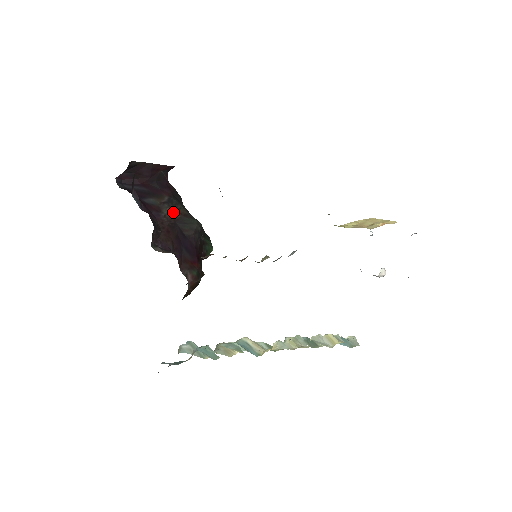
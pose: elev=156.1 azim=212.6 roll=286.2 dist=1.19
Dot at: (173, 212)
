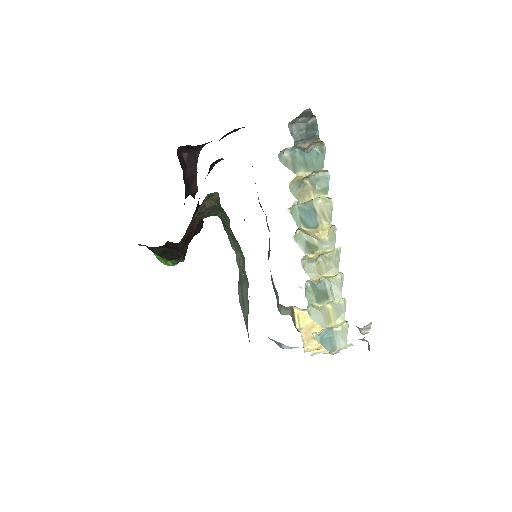
Dot at: occluded
